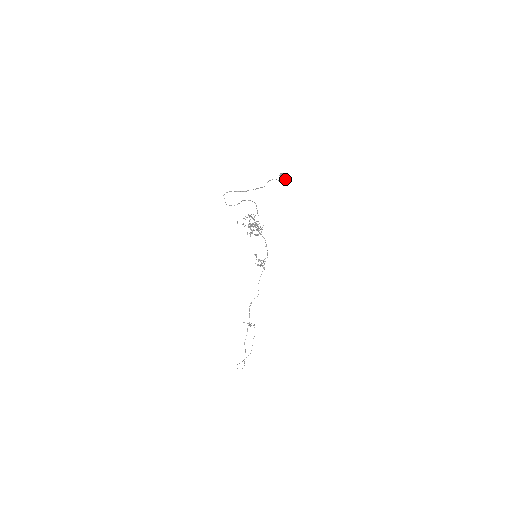
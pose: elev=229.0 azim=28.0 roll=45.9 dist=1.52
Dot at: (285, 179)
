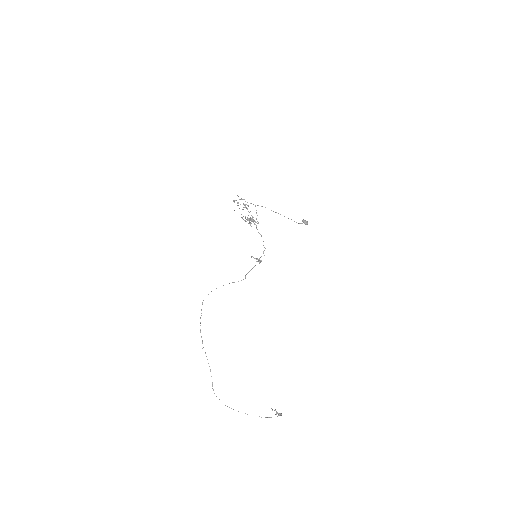
Dot at: (306, 224)
